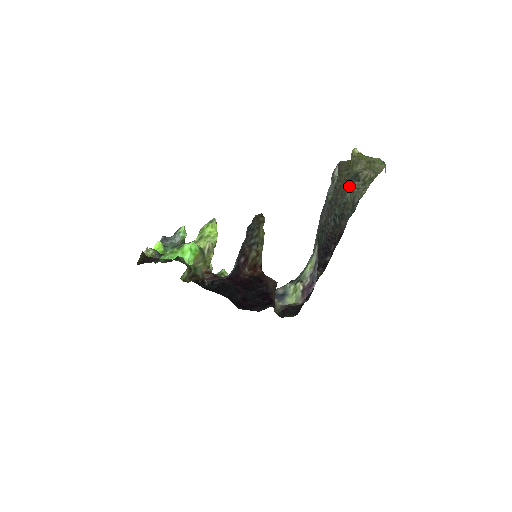
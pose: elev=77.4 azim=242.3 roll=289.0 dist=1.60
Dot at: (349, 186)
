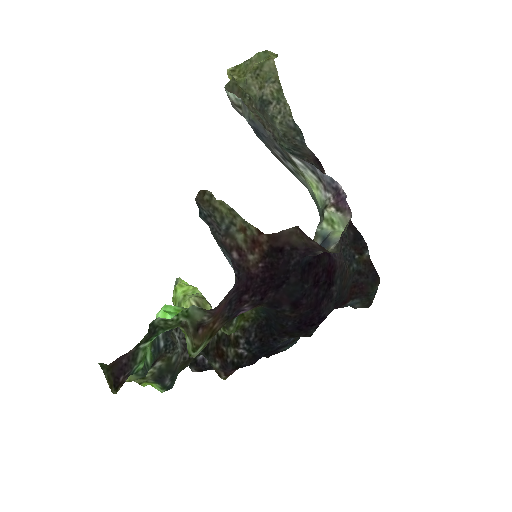
Dot at: (269, 118)
